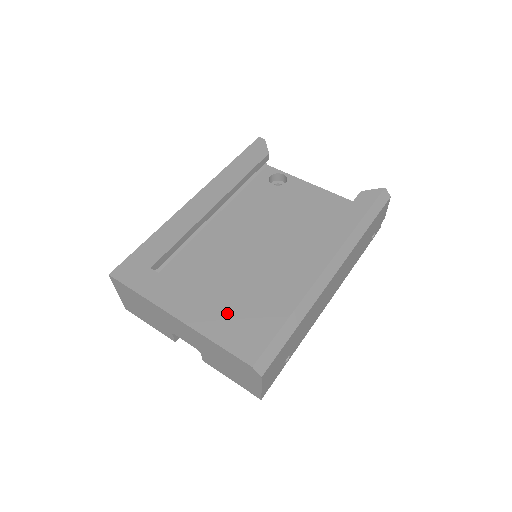
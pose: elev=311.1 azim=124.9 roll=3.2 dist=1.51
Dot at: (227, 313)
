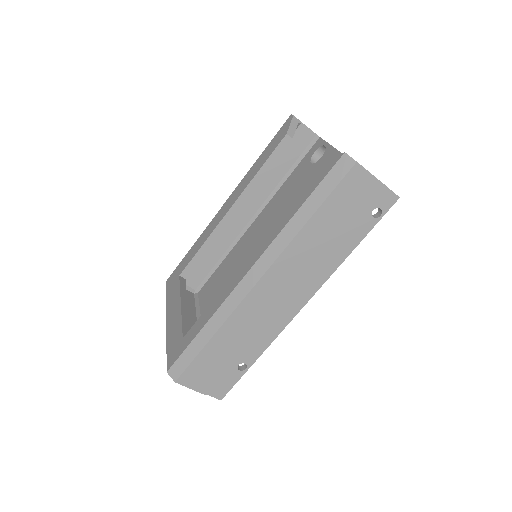
Dot at: occluded
